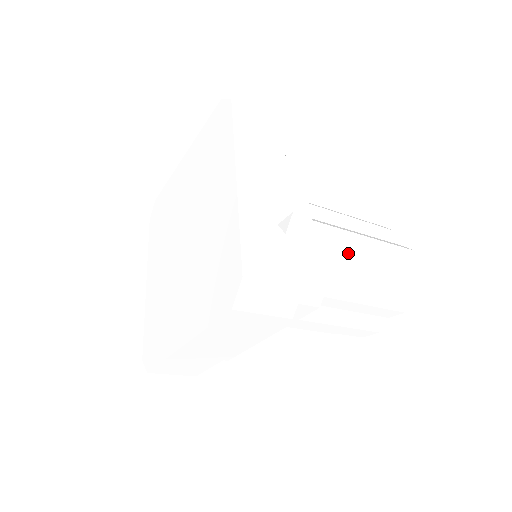
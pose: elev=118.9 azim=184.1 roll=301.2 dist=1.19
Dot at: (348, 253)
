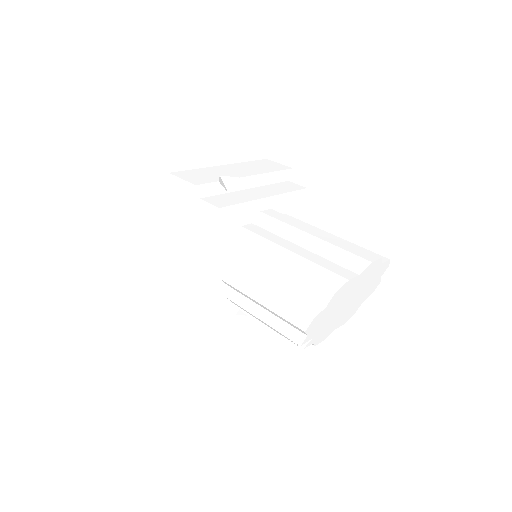
Dot at: (294, 233)
